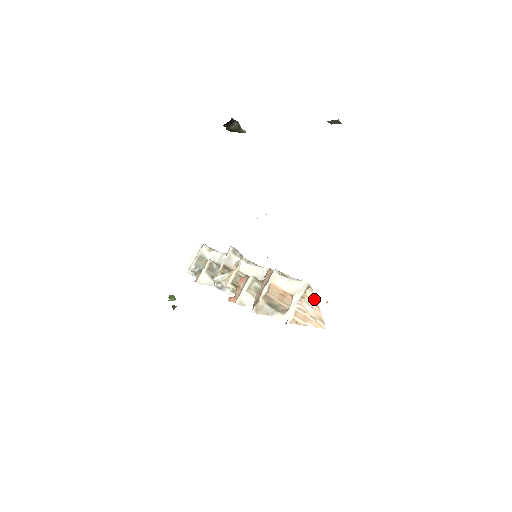
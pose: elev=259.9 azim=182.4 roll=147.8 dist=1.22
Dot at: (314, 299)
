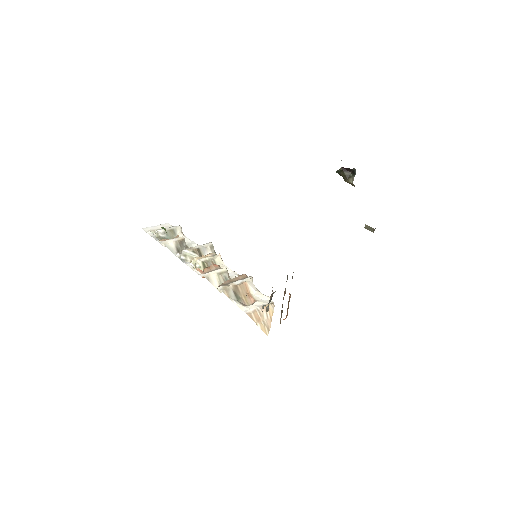
Dot at: (272, 313)
